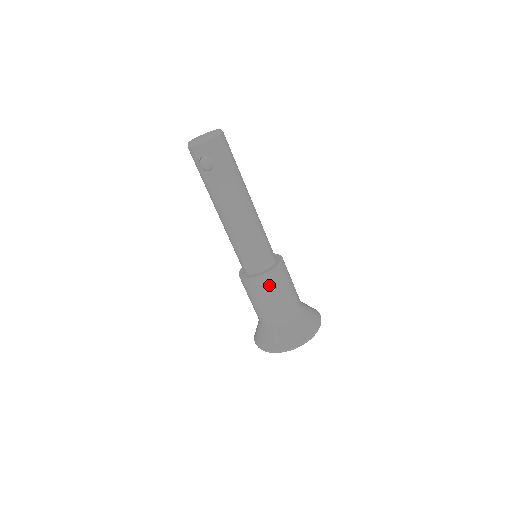
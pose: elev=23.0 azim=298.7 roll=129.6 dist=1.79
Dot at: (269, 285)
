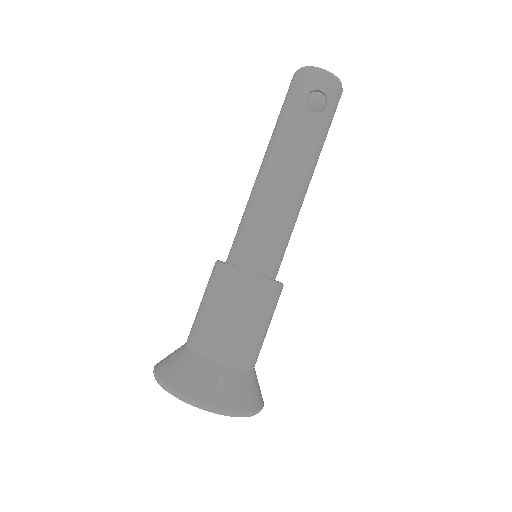
Dot at: (266, 300)
